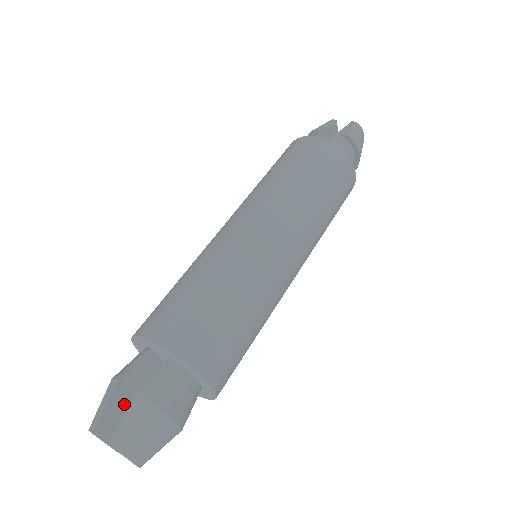
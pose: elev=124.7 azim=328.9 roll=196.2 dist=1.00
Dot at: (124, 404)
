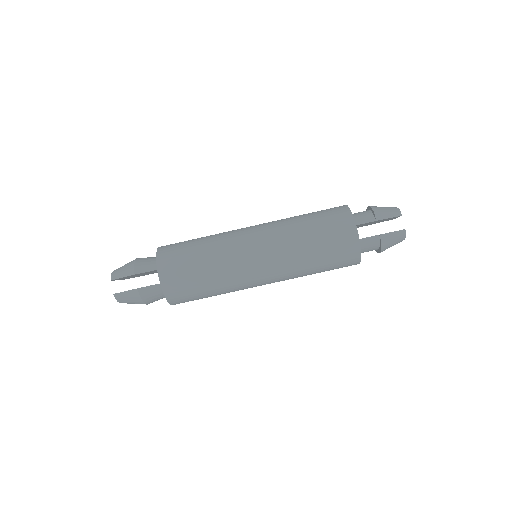
Dot at: occluded
